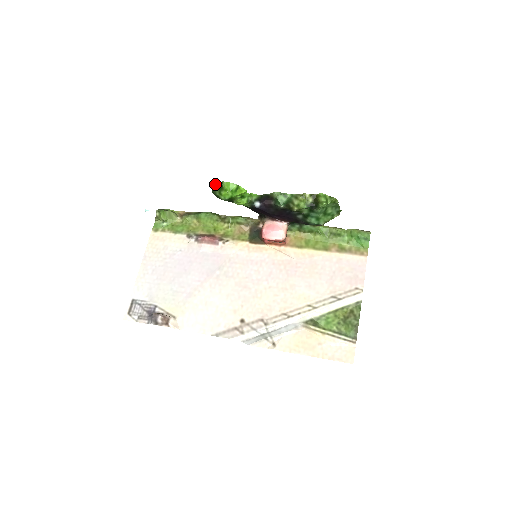
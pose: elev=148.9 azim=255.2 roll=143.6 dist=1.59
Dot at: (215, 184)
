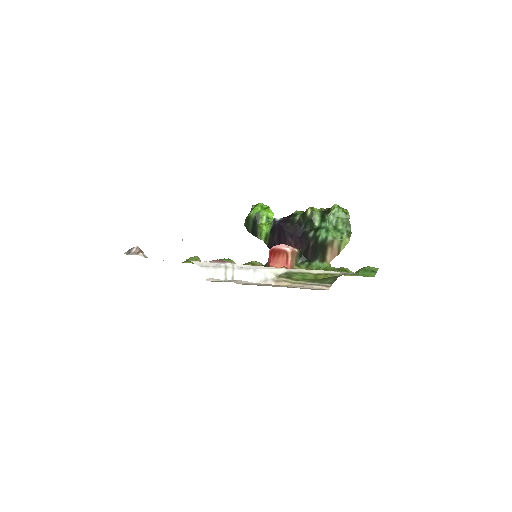
Dot at: (251, 210)
